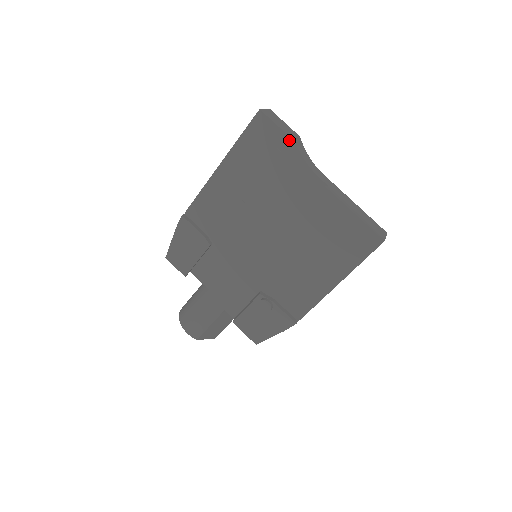
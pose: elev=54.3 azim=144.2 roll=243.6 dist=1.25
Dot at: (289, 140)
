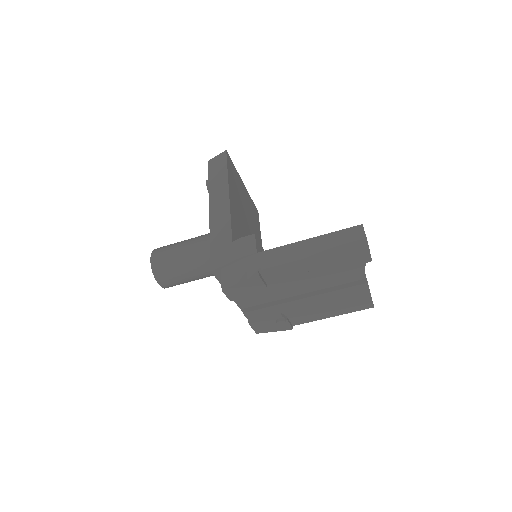
Dot at: (370, 260)
